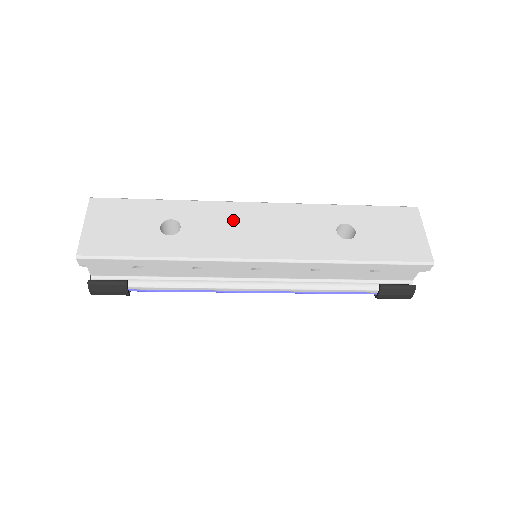
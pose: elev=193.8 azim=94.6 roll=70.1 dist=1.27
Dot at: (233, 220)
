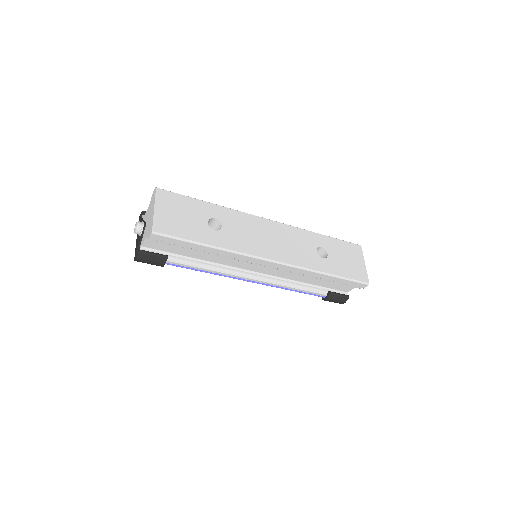
Dot at: (255, 229)
